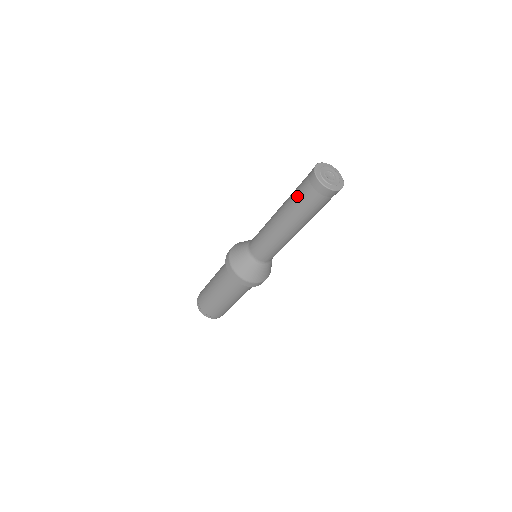
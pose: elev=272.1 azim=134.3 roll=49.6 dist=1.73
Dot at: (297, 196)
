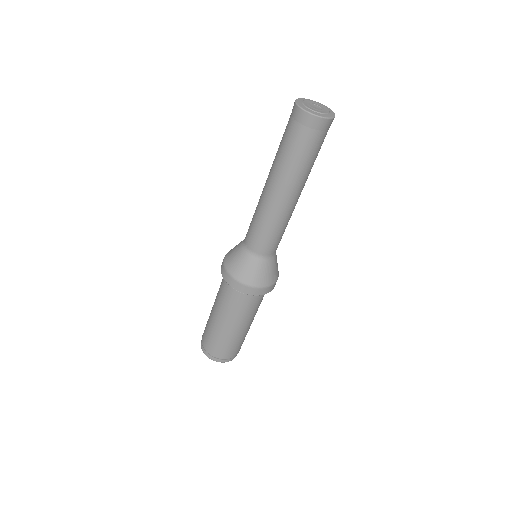
Dot at: occluded
